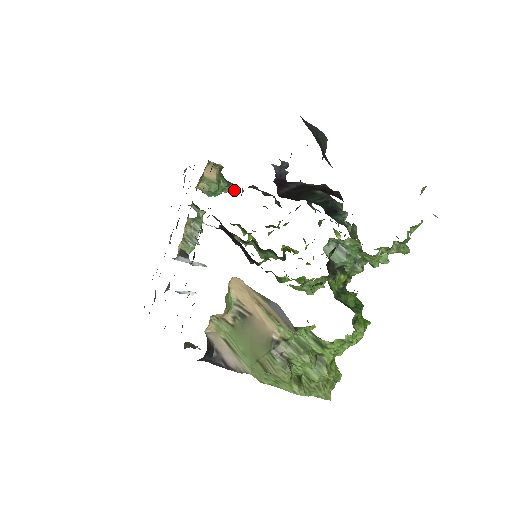
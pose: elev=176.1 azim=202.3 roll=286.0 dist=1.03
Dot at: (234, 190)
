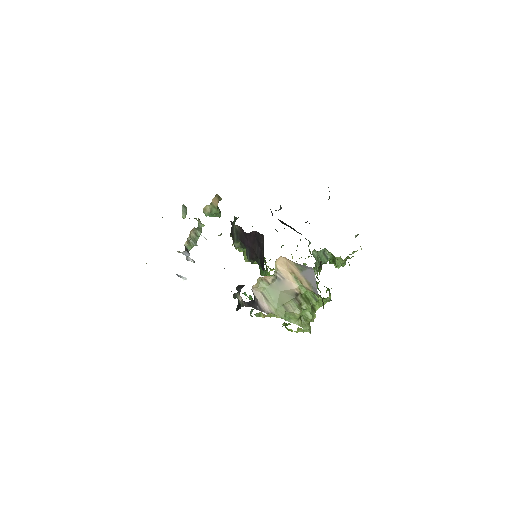
Dot at: (220, 216)
